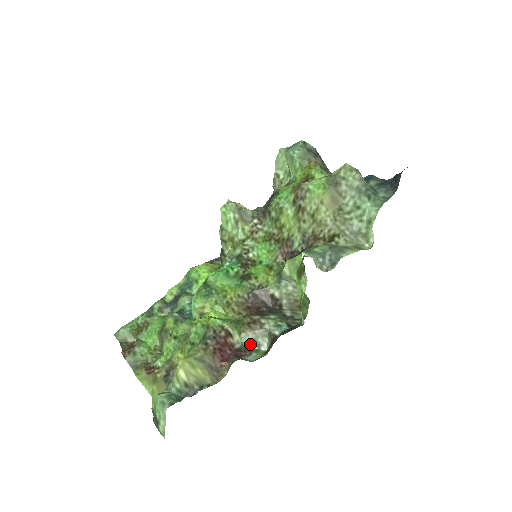
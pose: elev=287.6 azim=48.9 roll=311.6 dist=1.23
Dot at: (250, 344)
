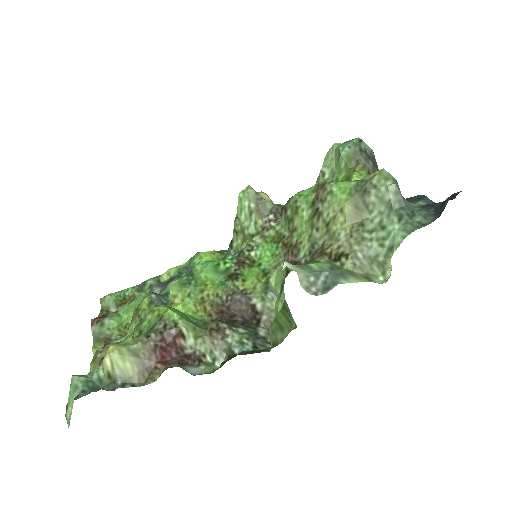
Dot at: (204, 354)
